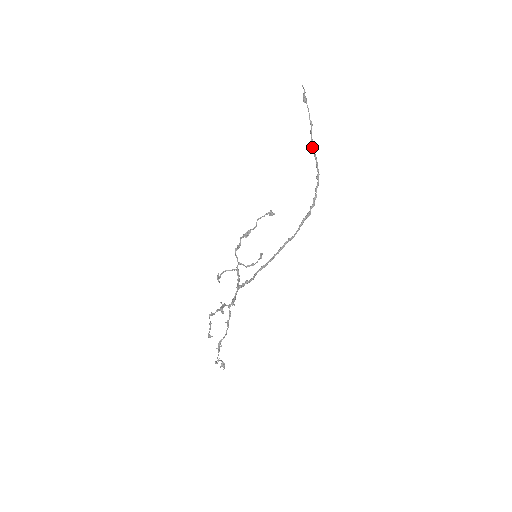
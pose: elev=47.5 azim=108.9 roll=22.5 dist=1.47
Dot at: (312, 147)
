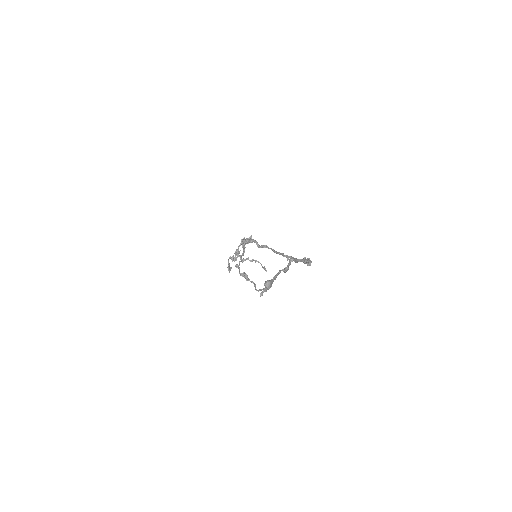
Dot at: occluded
